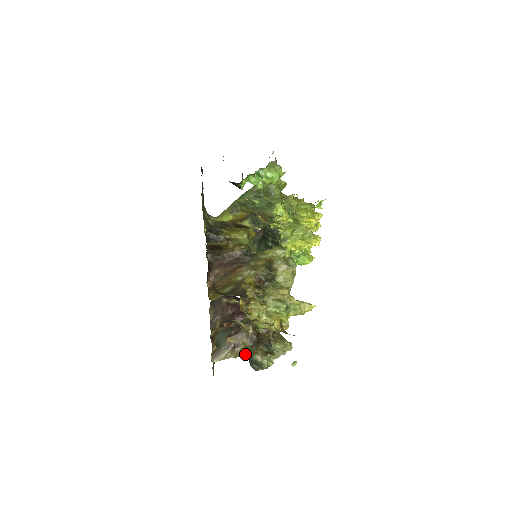
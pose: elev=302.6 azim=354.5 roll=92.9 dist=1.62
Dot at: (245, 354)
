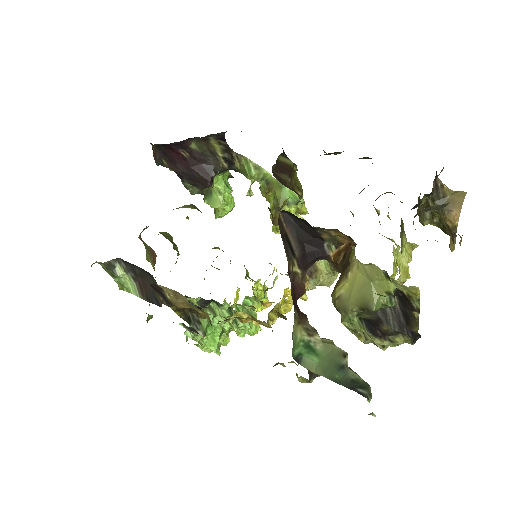
Dot at: occluded
